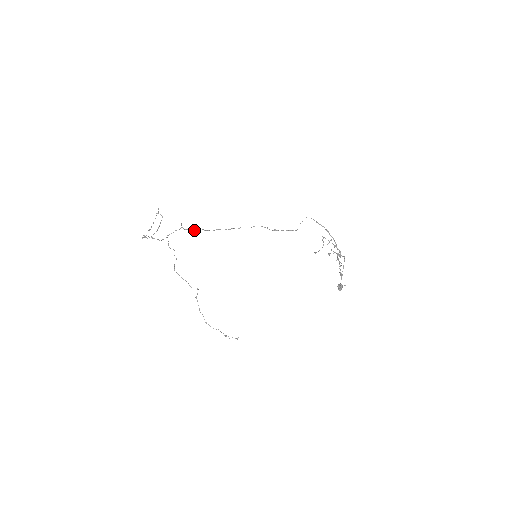
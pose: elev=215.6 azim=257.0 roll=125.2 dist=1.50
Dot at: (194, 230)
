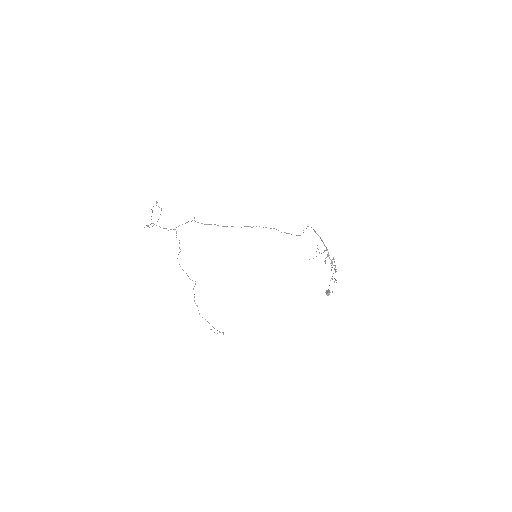
Dot at: (206, 224)
